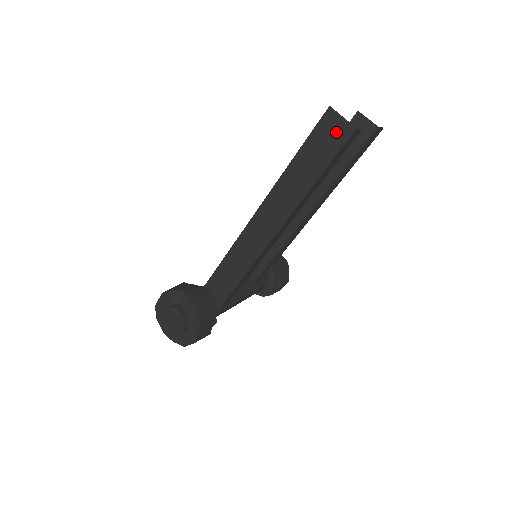
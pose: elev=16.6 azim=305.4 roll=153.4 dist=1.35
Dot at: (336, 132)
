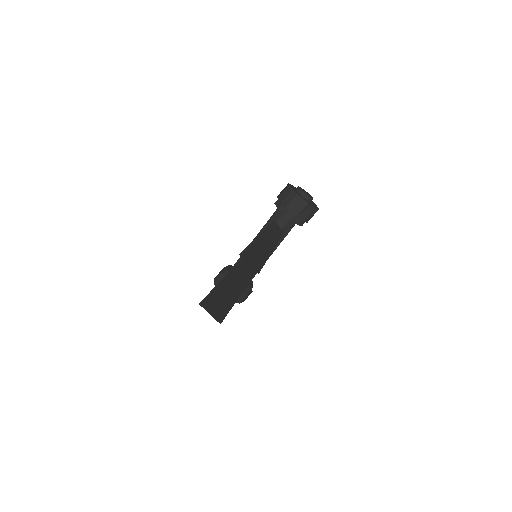
Dot at: occluded
